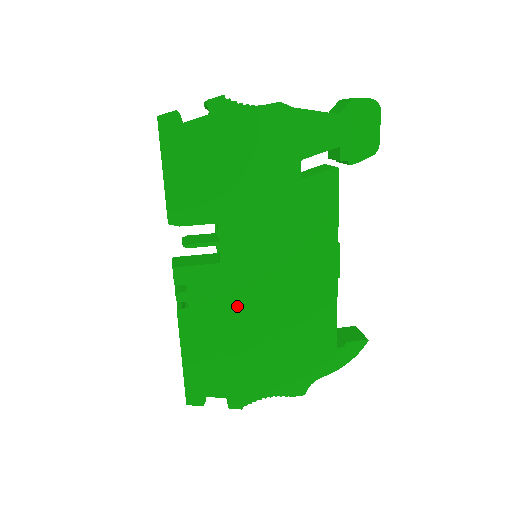
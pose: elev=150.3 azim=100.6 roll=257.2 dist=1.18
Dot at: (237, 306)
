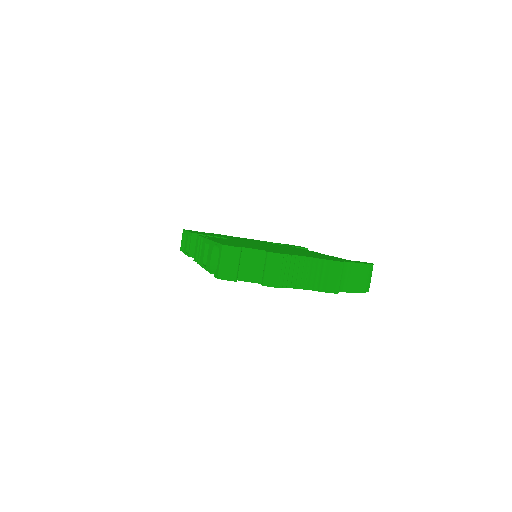
Dot at: occluded
